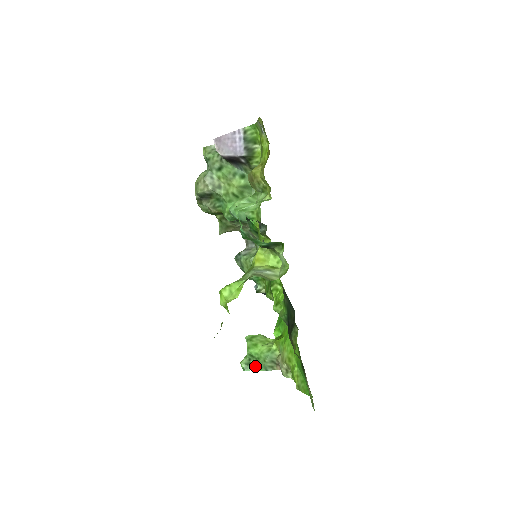
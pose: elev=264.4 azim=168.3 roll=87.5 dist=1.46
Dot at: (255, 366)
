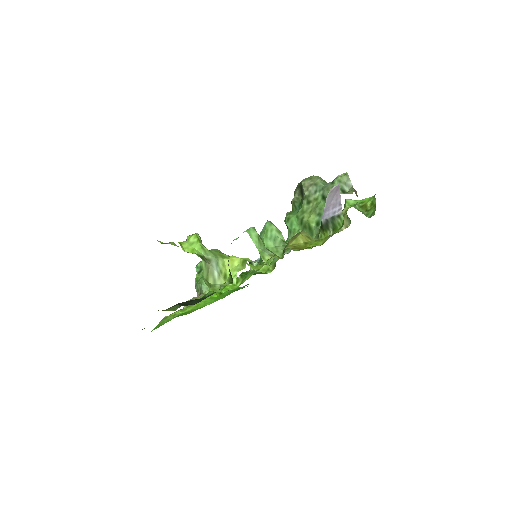
Dot at: (199, 275)
